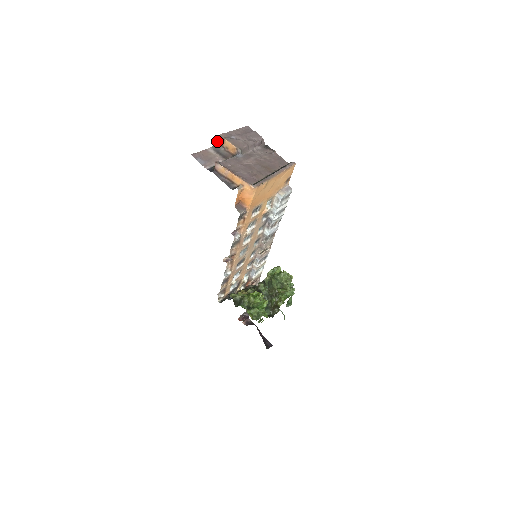
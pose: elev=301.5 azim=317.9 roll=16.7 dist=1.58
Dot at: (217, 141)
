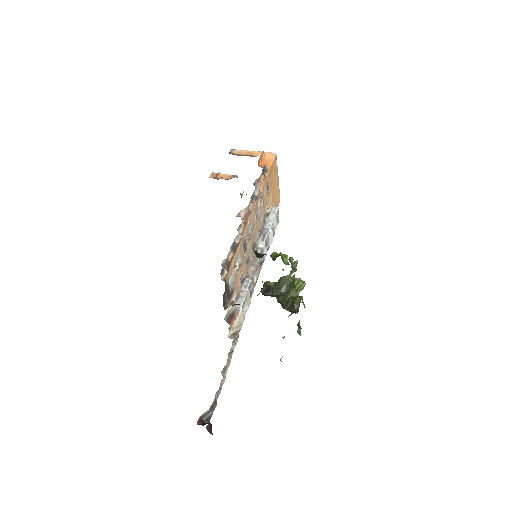
Dot at: (210, 176)
